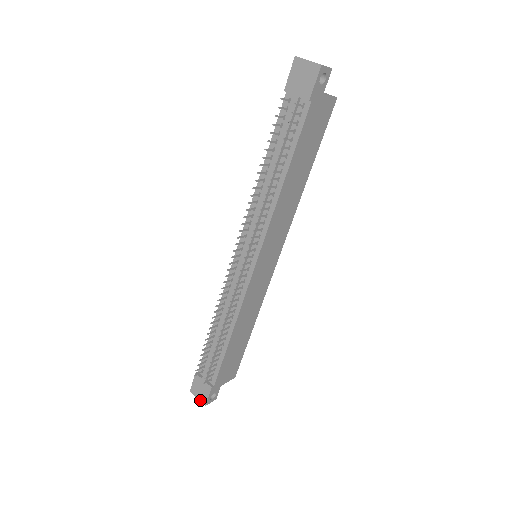
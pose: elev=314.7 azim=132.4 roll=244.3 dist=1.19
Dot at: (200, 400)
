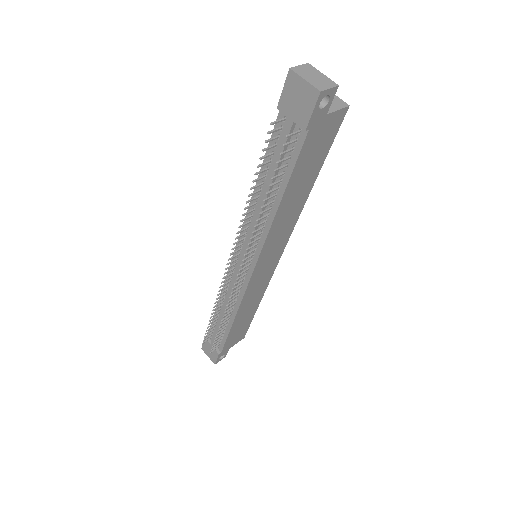
Dot at: (210, 359)
